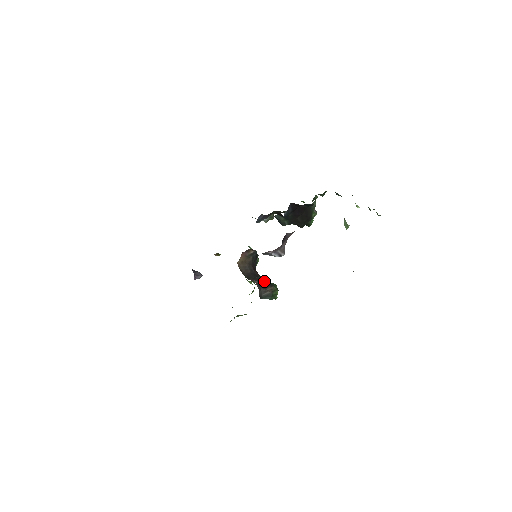
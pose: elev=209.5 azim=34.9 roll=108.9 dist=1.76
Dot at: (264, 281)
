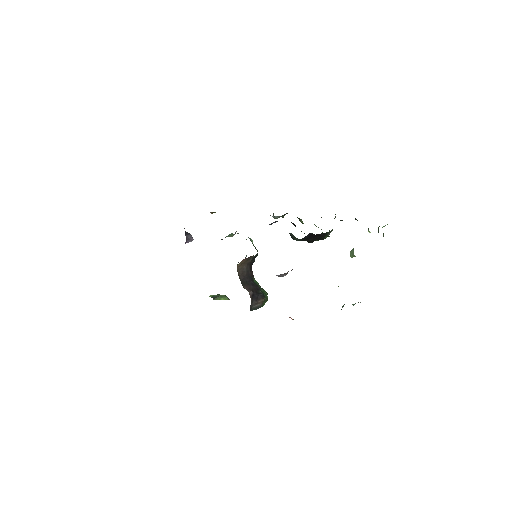
Dot at: (257, 290)
